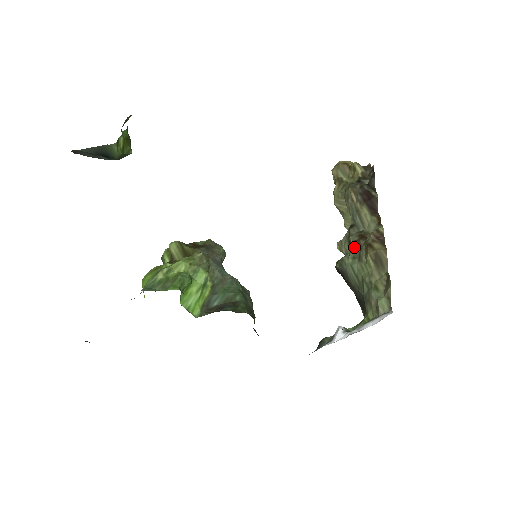
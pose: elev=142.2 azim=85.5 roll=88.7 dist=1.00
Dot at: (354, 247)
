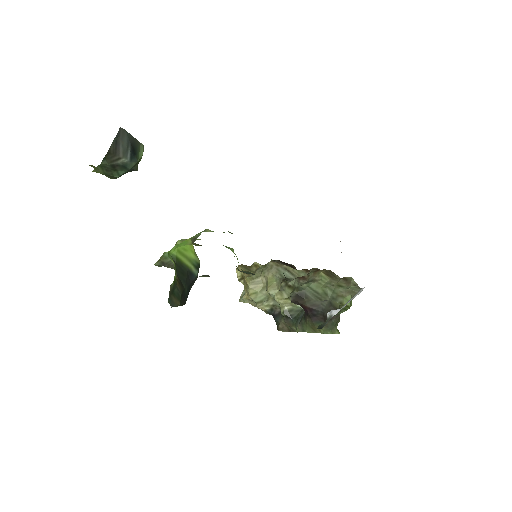
Dot at: (302, 280)
